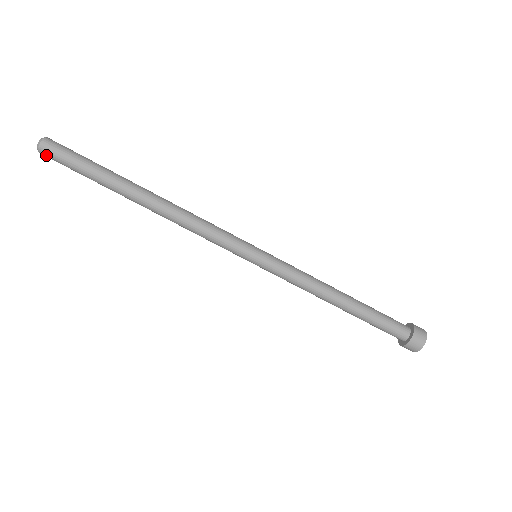
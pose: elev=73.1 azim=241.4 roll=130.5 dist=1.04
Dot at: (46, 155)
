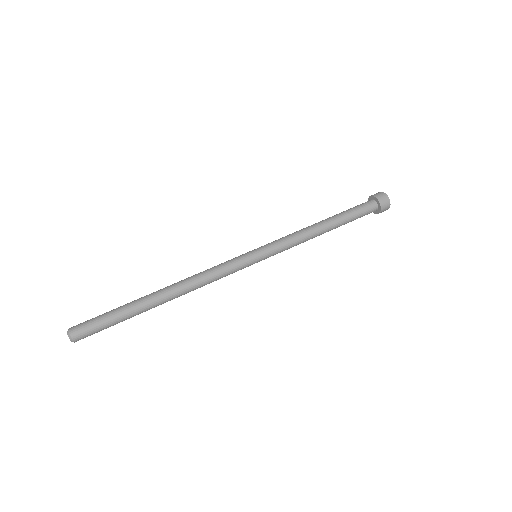
Dot at: (76, 329)
